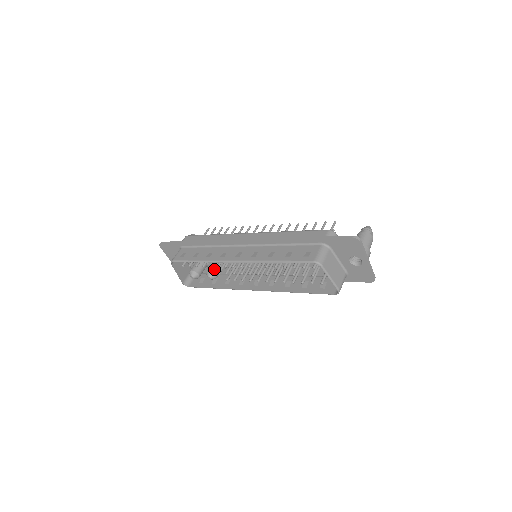
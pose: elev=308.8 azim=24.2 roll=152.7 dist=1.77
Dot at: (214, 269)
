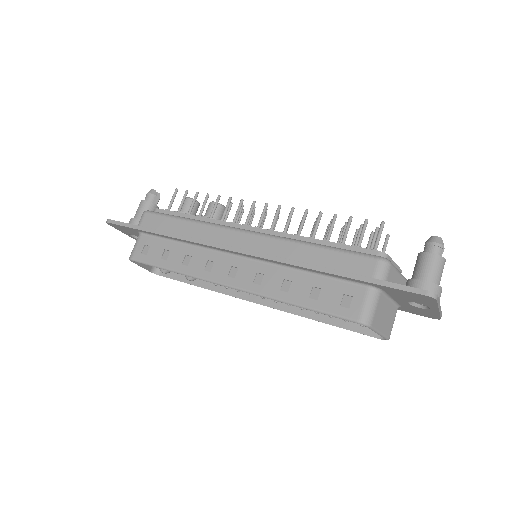
Dot at: occluded
